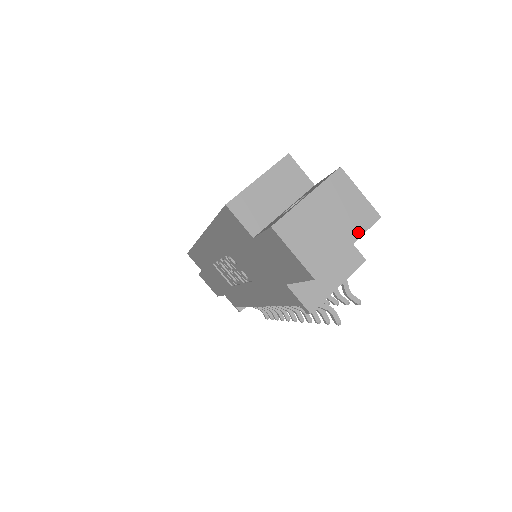
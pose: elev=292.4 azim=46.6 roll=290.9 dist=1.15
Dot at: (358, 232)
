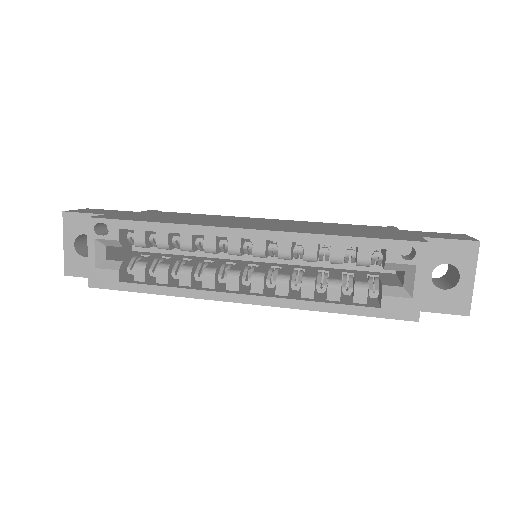
Dot at: occluded
